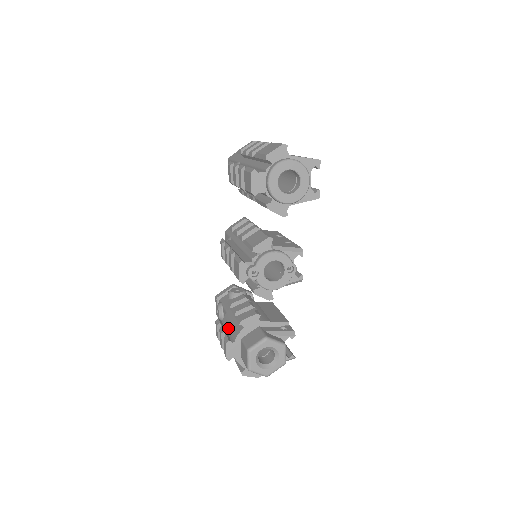
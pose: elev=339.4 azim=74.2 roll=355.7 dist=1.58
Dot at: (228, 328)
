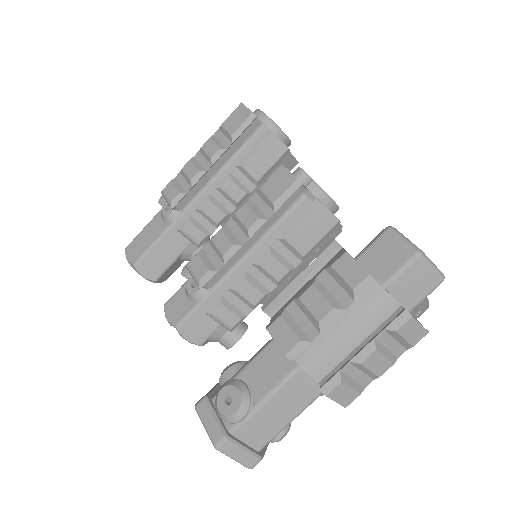
Dot at: occluded
